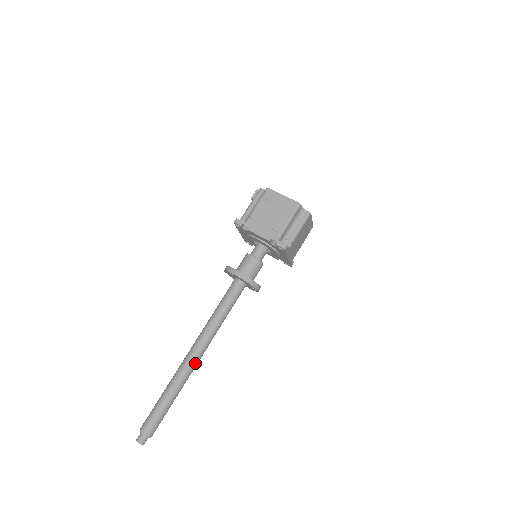
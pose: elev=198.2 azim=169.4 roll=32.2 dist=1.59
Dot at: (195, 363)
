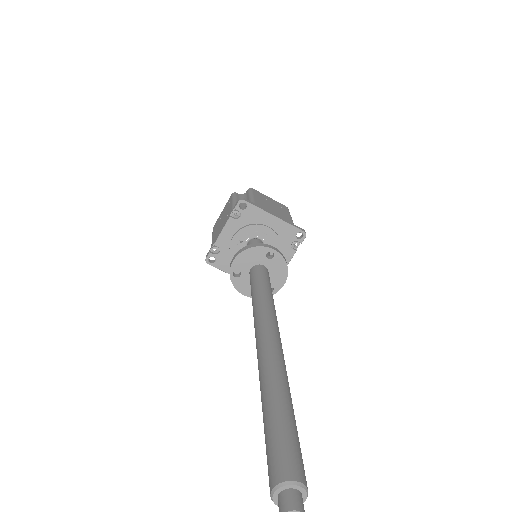
Dot at: (271, 344)
